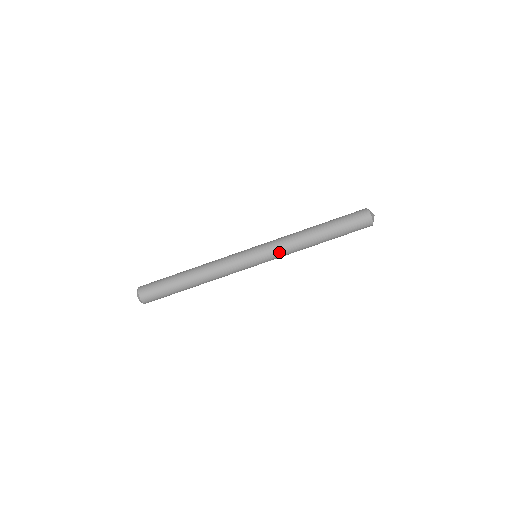
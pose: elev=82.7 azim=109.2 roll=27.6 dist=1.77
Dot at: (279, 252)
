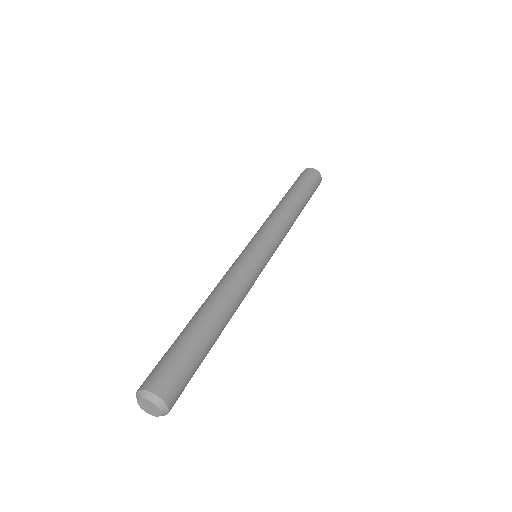
Dot at: (275, 230)
